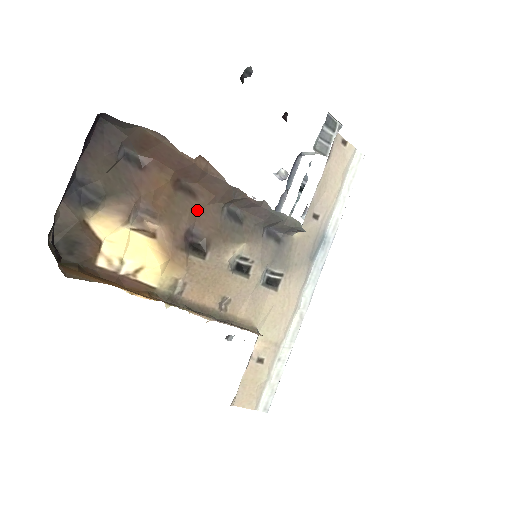
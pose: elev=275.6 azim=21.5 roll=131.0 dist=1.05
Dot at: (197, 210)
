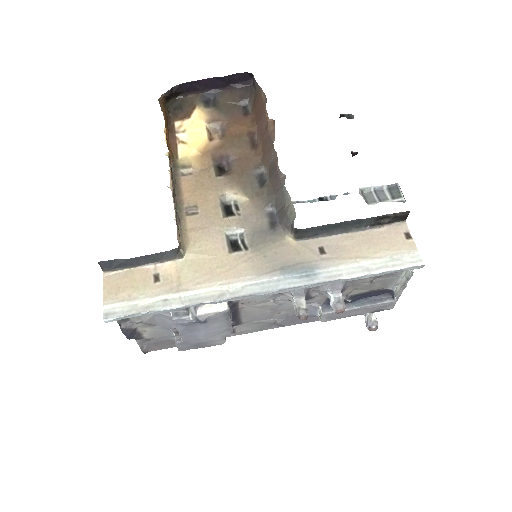
Dot at: (246, 154)
